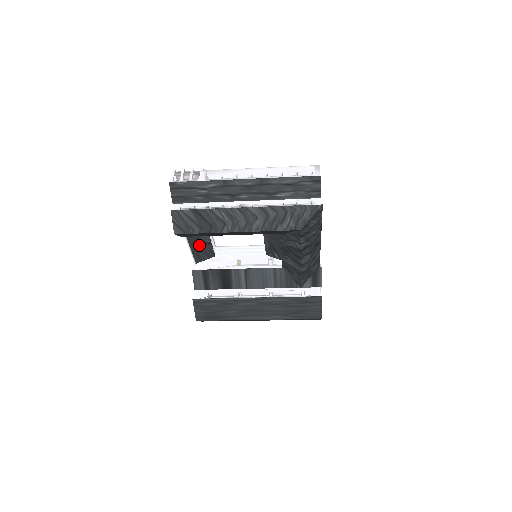
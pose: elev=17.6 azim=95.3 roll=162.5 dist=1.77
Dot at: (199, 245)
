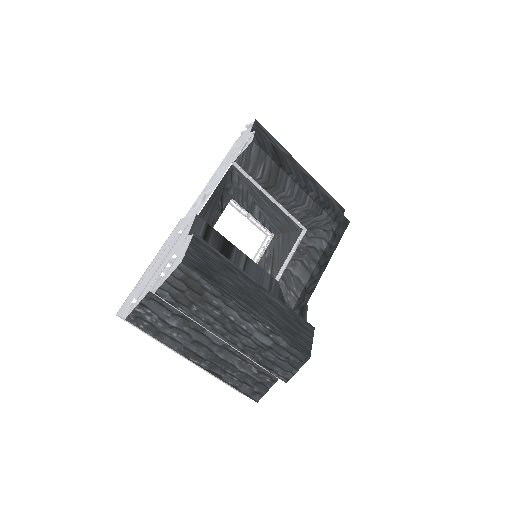
Dot at: (217, 200)
